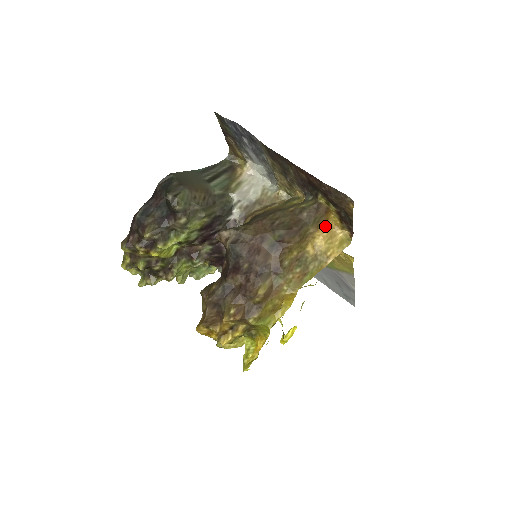
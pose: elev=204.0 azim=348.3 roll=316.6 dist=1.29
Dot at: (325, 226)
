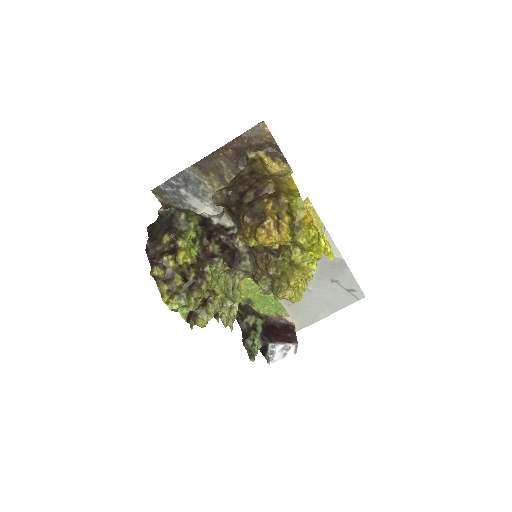
Dot at: occluded
